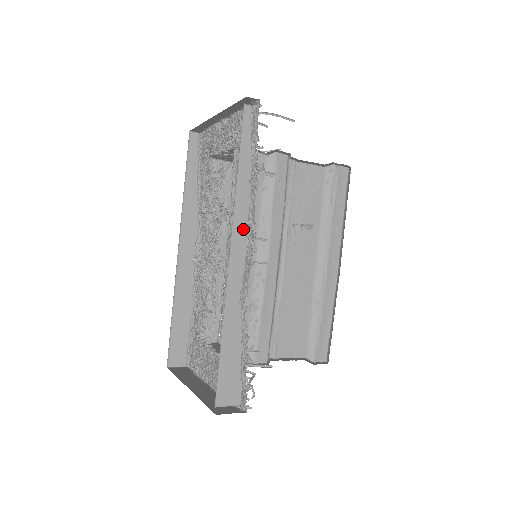
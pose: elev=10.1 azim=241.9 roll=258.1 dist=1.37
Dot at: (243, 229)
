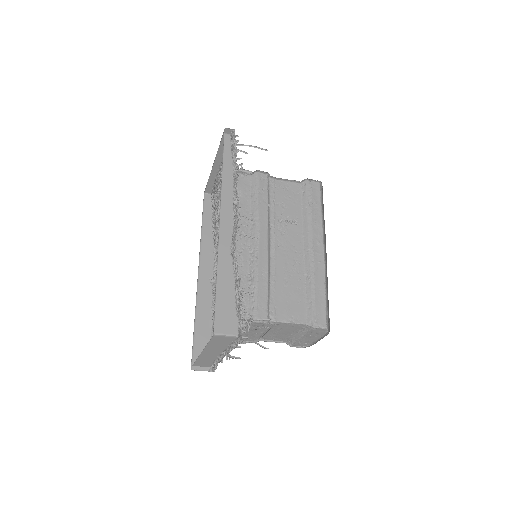
Dot at: (229, 205)
